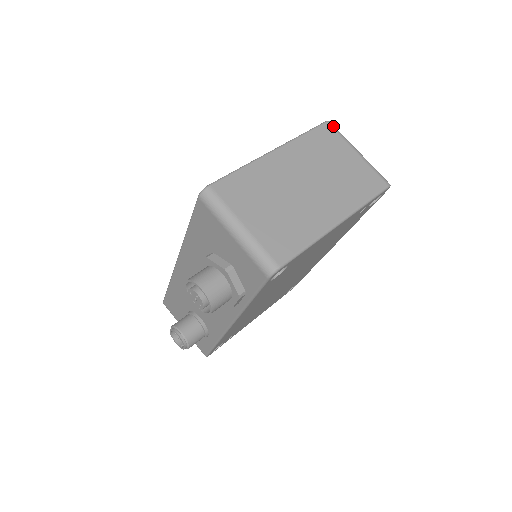
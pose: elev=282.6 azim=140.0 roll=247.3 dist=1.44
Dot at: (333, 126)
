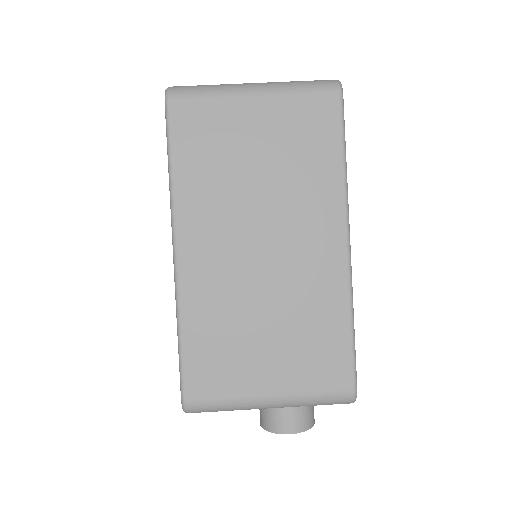
Dot at: (181, 95)
